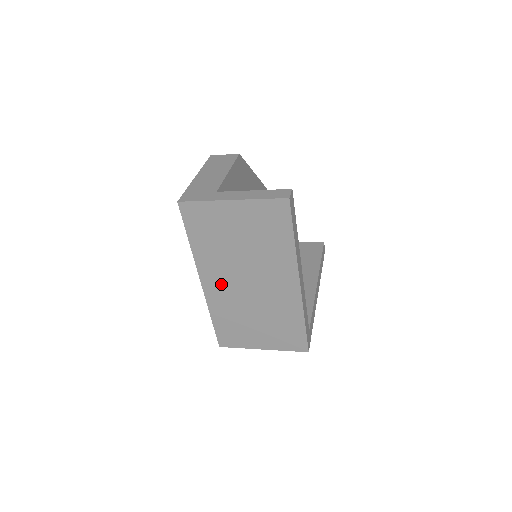
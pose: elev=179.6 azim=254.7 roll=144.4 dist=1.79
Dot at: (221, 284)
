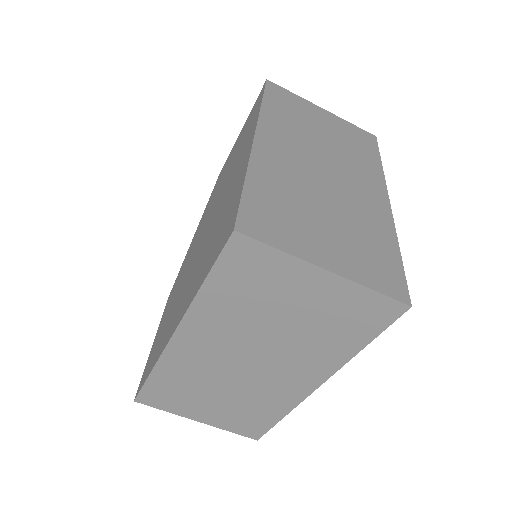
Dot at: (285, 152)
